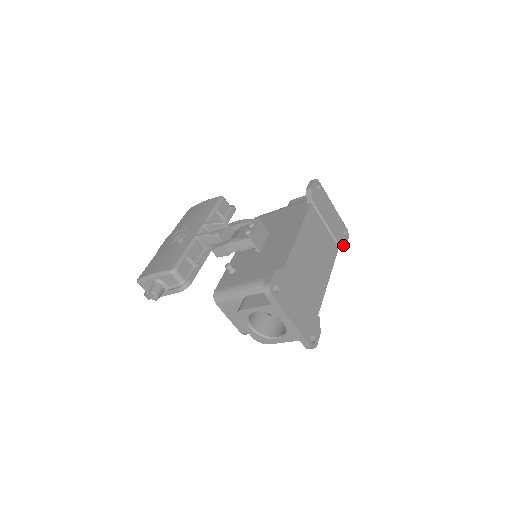
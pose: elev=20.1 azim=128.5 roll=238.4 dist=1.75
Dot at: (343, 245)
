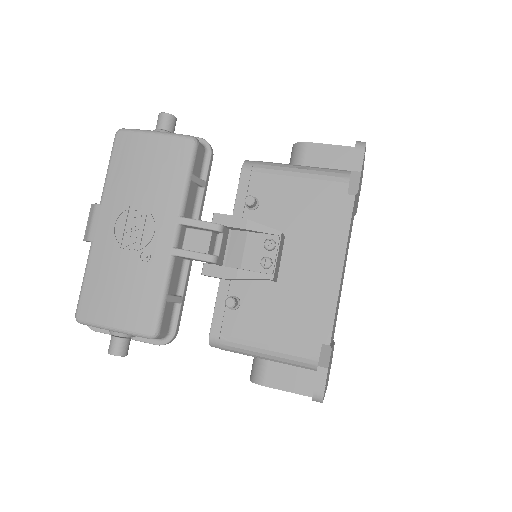
Dot at: (357, 207)
